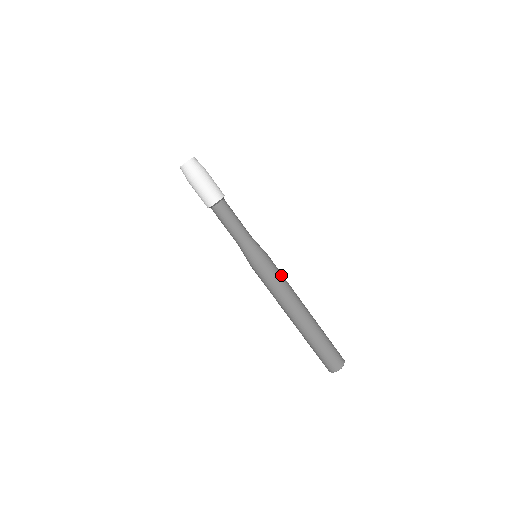
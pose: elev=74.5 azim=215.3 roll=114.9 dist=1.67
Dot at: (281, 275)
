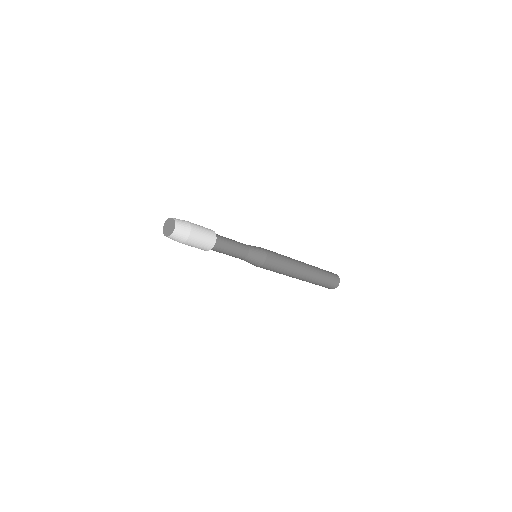
Dot at: (281, 261)
